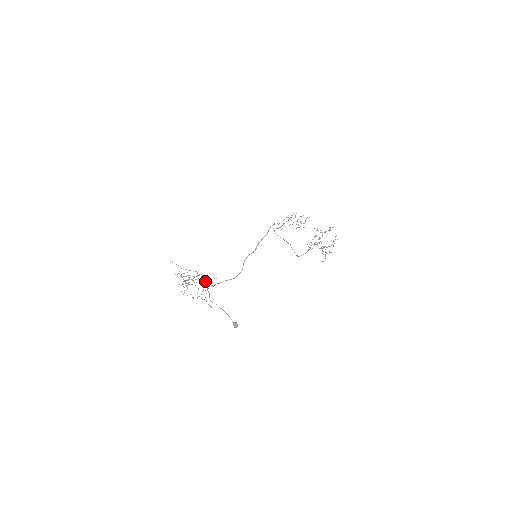
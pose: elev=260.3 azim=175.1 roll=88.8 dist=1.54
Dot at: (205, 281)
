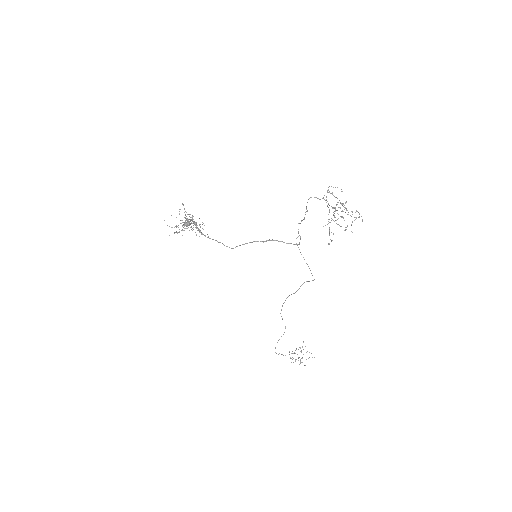
Dot at: (200, 226)
